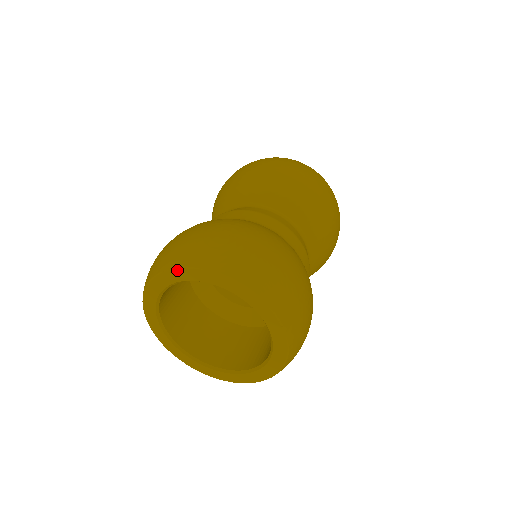
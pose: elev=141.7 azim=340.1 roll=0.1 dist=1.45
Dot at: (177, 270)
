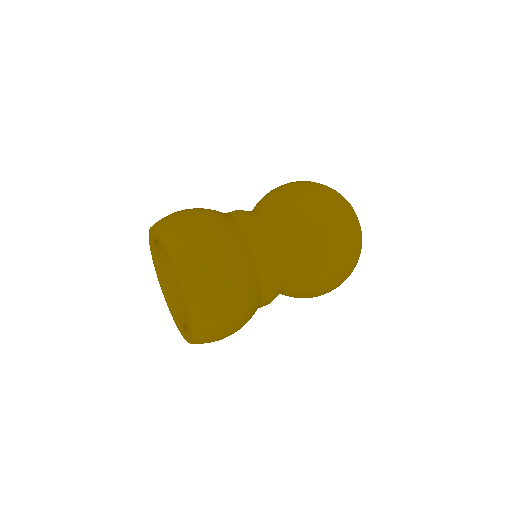
Dot at: (149, 238)
